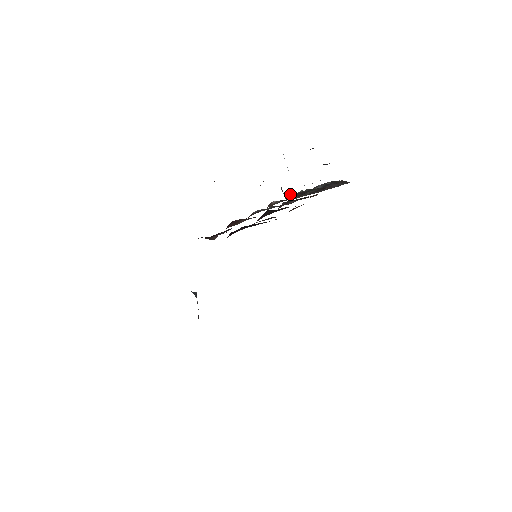
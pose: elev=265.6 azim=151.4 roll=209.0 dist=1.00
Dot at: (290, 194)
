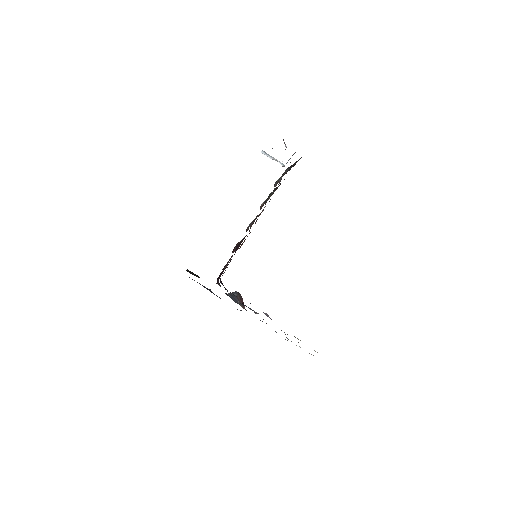
Dot at: occluded
